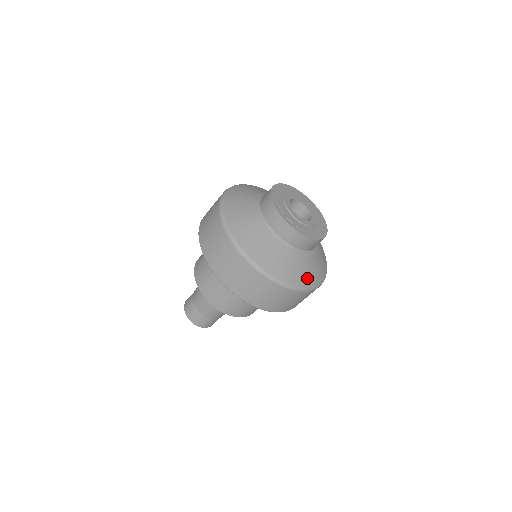
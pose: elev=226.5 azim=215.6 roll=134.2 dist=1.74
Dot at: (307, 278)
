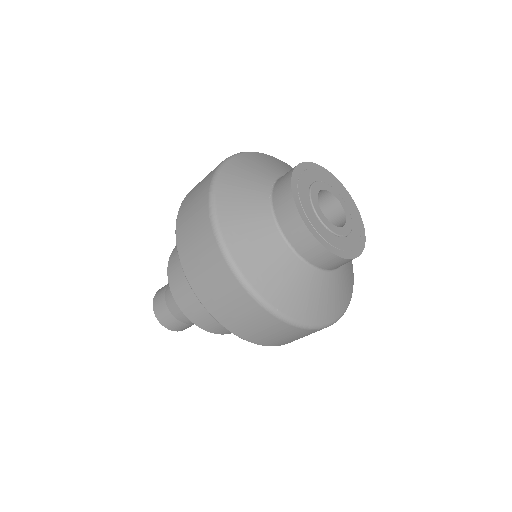
Dot at: (351, 269)
